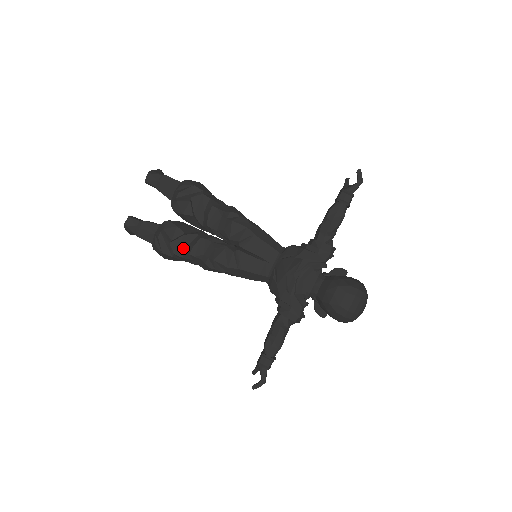
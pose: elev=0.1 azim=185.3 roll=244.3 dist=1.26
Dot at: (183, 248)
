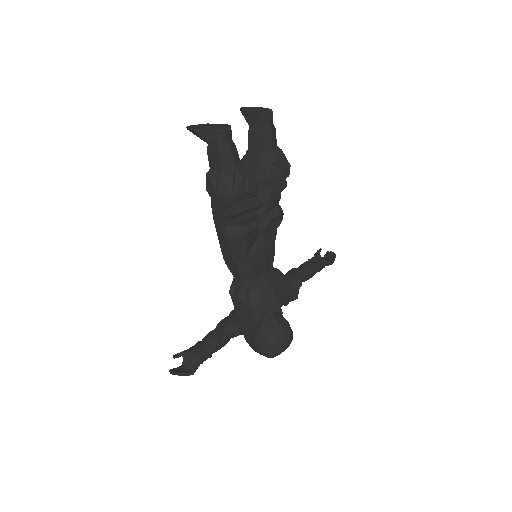
Dot at: (246, 206)
